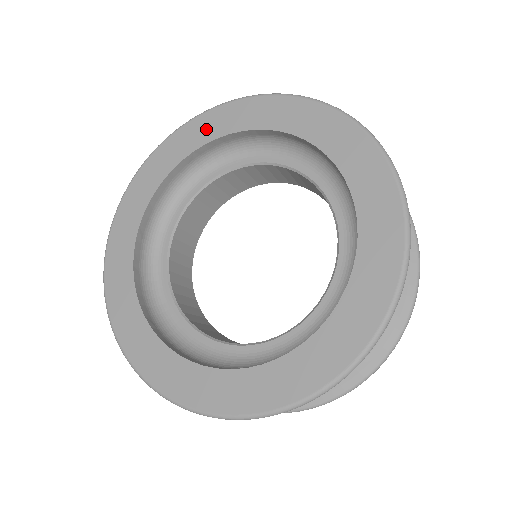
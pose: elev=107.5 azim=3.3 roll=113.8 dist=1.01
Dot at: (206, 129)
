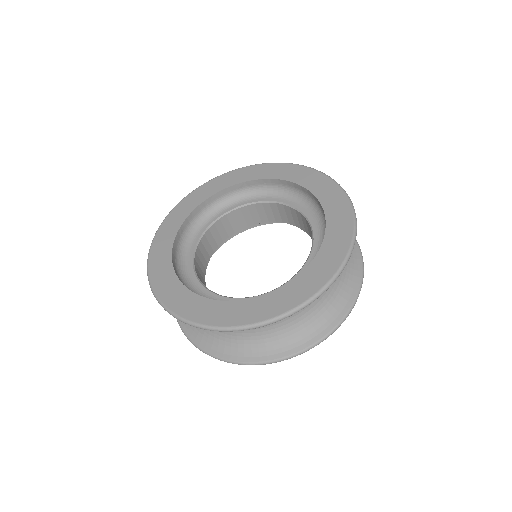
Dot at: (181, 212)
